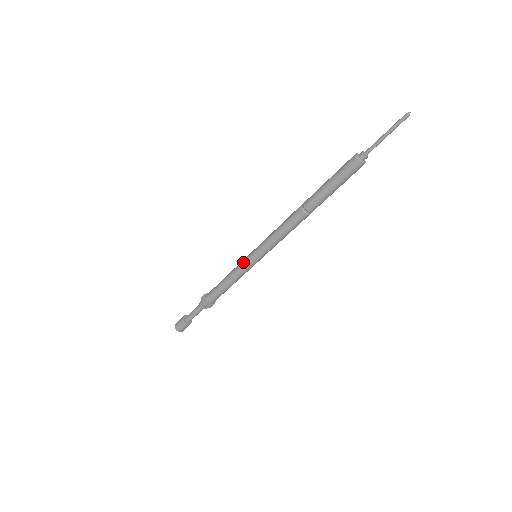
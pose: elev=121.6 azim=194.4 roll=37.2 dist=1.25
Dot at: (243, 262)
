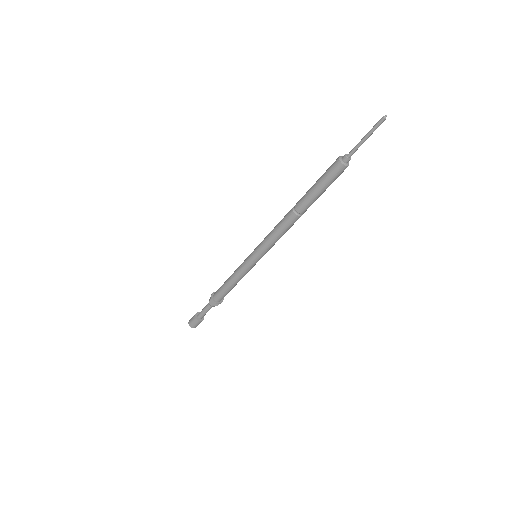
Dot at: (247, 267)
